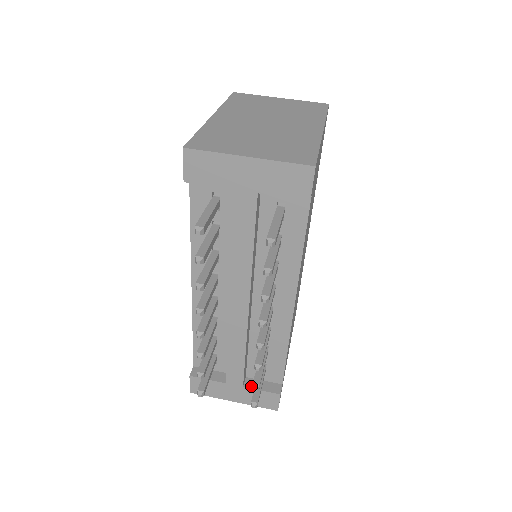
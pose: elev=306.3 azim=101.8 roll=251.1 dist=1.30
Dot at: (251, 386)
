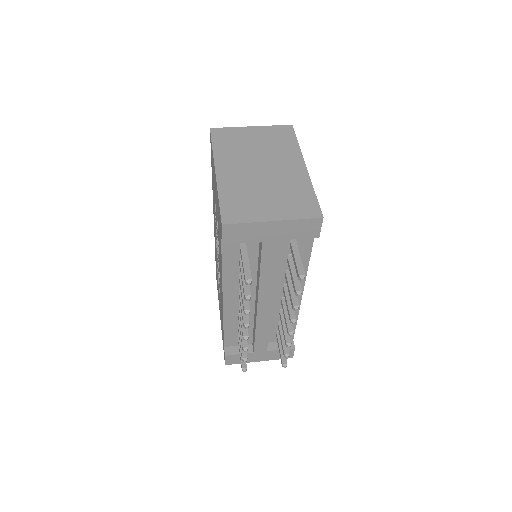
Dot at: (272, 349)
